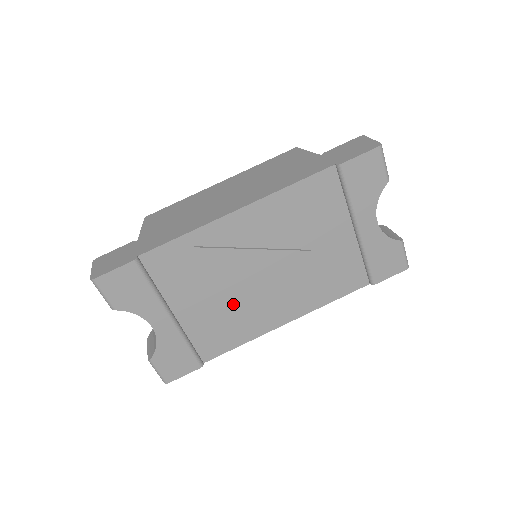
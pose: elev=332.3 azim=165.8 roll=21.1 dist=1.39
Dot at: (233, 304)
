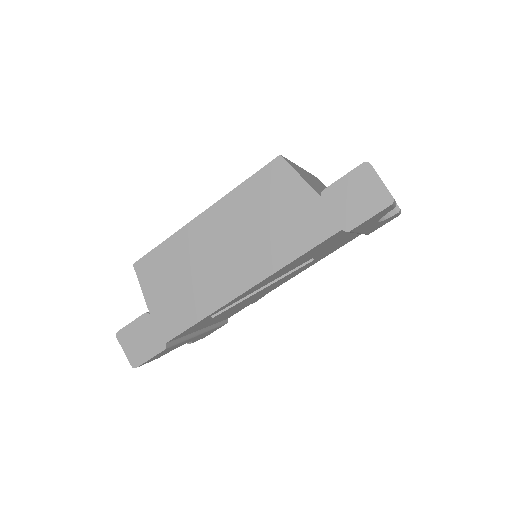
Dot at: (248, 303)
